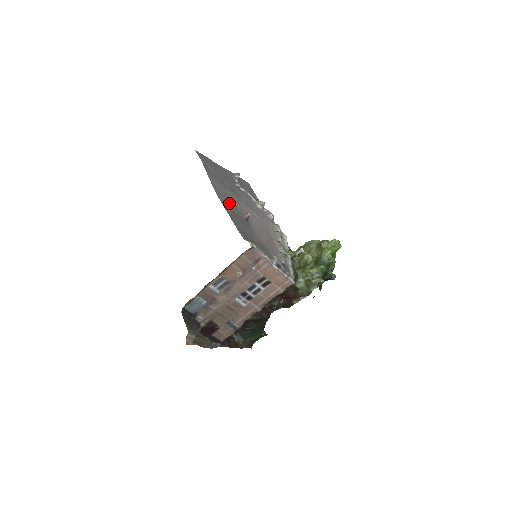
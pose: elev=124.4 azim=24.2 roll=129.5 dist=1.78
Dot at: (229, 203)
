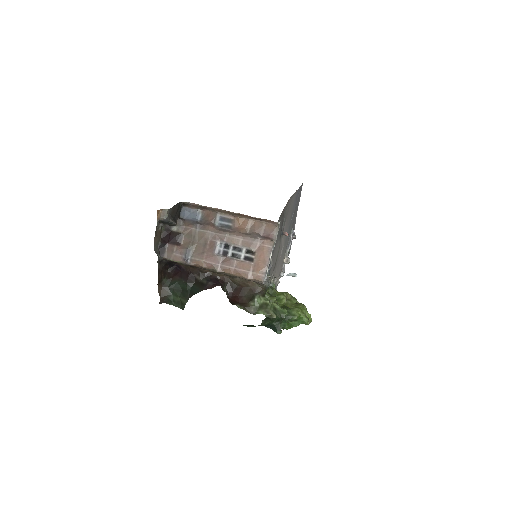
Dot at: (287, 213)
